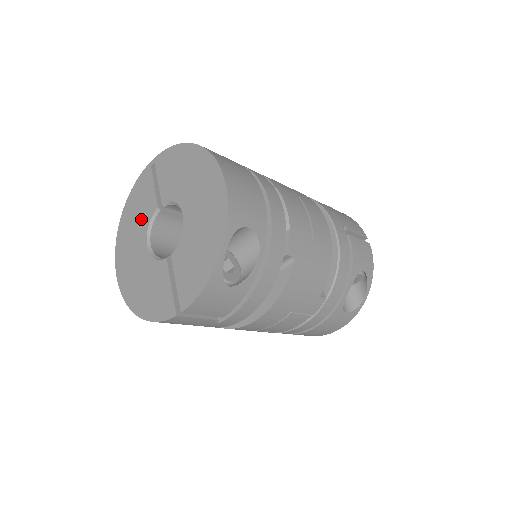
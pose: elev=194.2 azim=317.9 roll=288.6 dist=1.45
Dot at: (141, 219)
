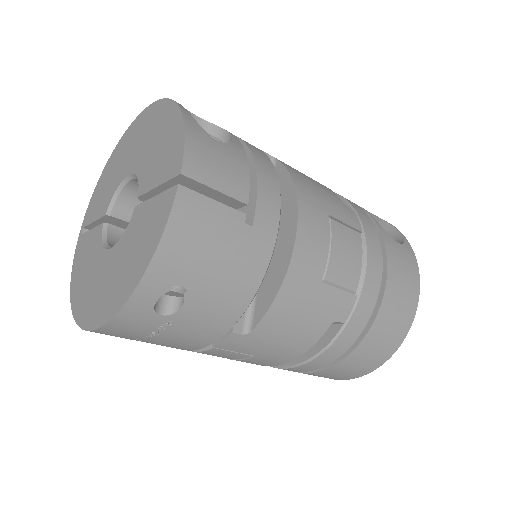
Dot at: (92, 258)
